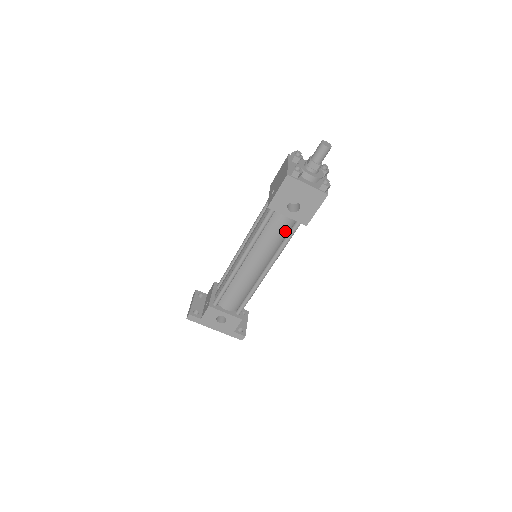
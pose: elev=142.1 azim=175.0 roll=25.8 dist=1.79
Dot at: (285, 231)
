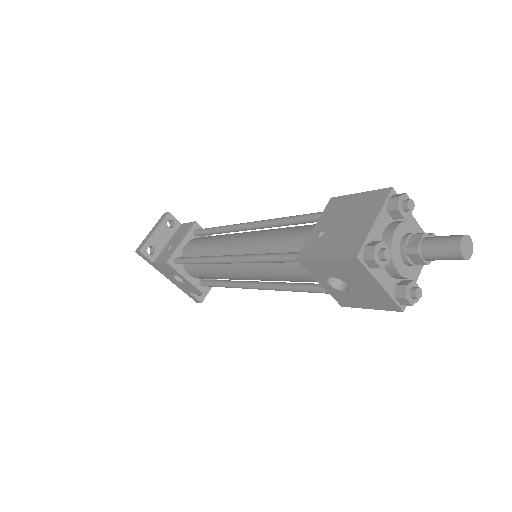
Dot at: (308, 281)
